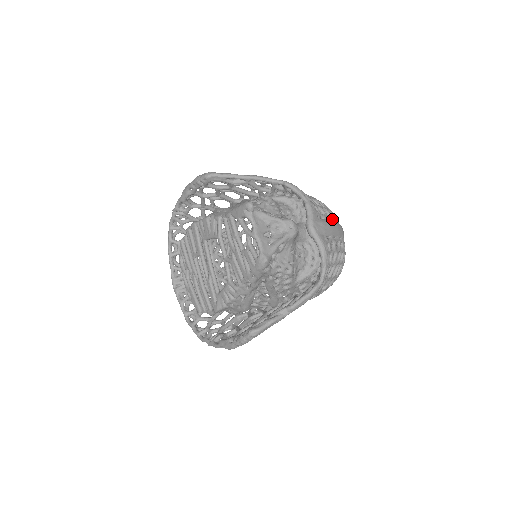
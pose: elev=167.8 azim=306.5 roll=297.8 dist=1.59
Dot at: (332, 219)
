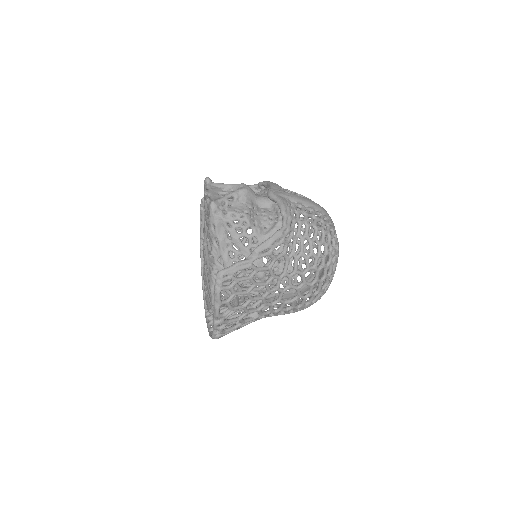
Dot at: occluded
